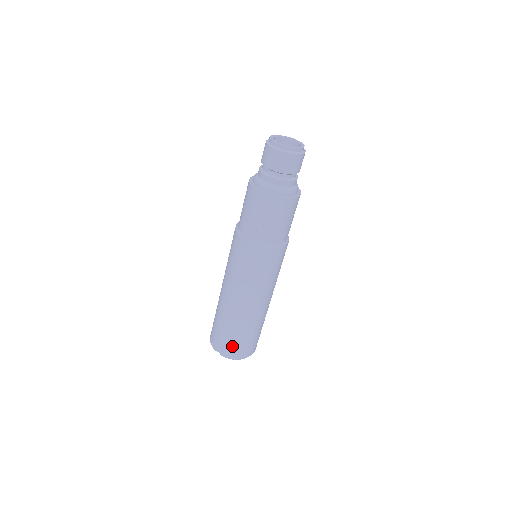
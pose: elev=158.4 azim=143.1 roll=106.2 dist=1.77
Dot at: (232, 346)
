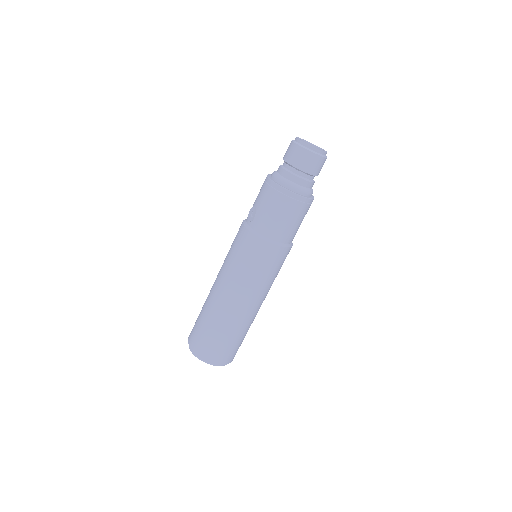
Dot at: (200, 340)
